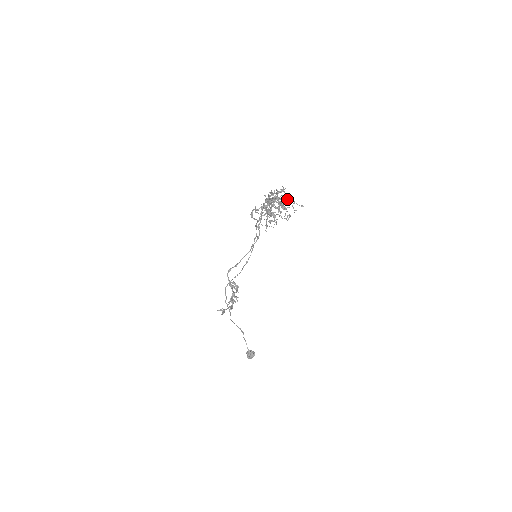
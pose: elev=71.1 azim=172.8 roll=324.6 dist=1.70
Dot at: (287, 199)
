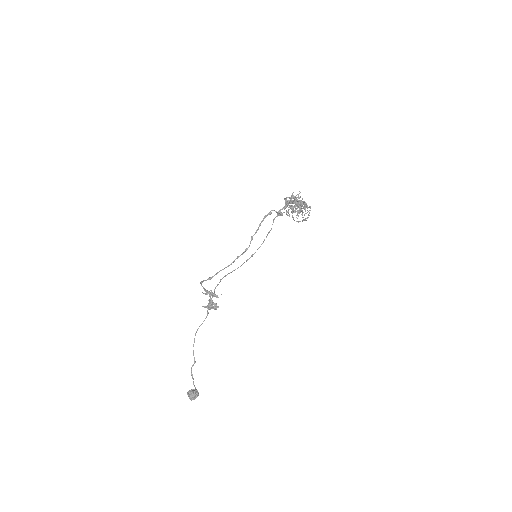
Dot at: occluded
